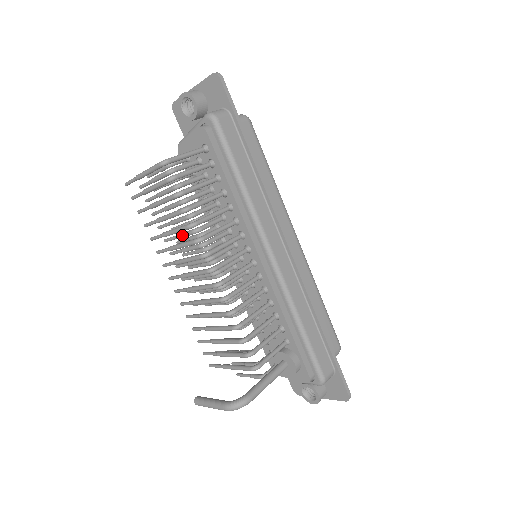
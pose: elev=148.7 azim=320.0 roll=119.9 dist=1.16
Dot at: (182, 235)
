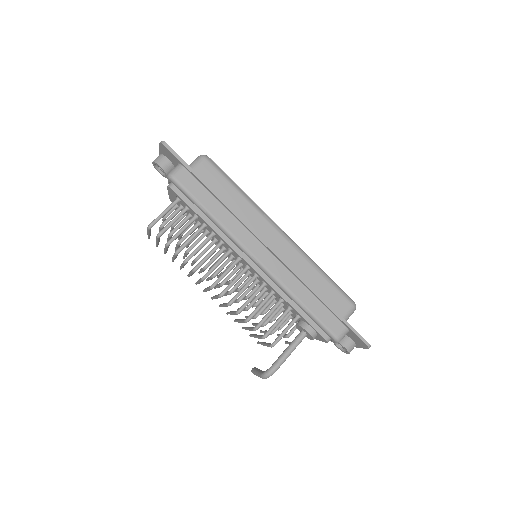
Dot at: (193, 263)
